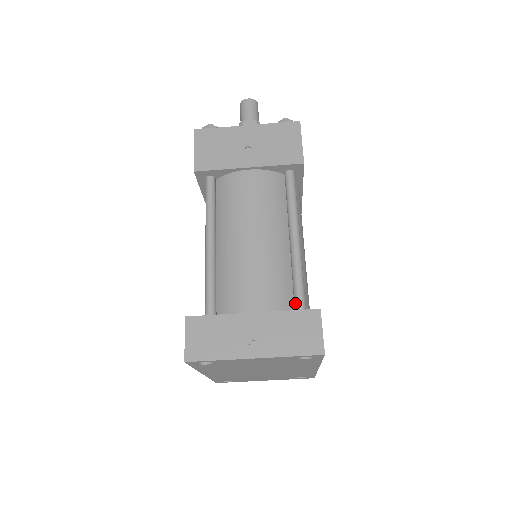
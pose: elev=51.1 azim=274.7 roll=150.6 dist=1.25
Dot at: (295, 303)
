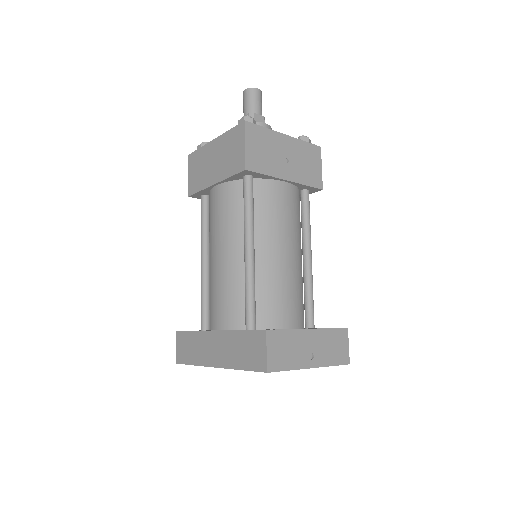
Dot at: (309, 313)
